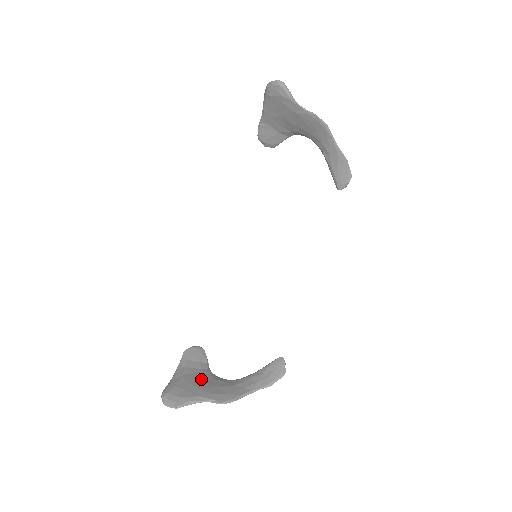
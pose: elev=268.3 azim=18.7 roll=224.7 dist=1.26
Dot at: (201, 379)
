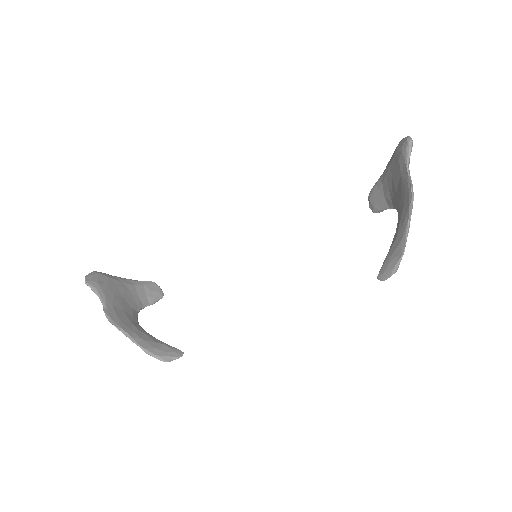
Dot at: (127, 298)
